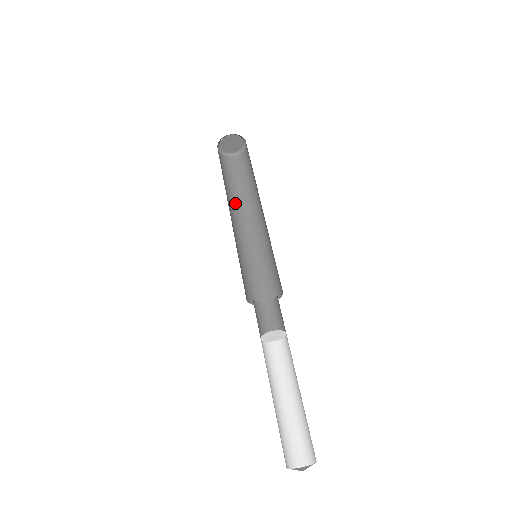
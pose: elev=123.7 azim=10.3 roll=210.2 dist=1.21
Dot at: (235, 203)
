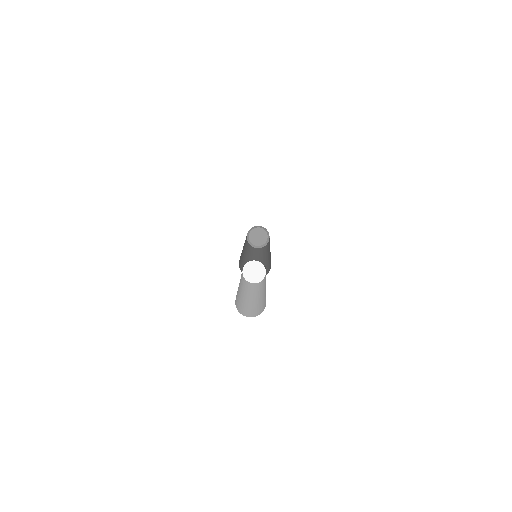
Dot at: (248, 253)
